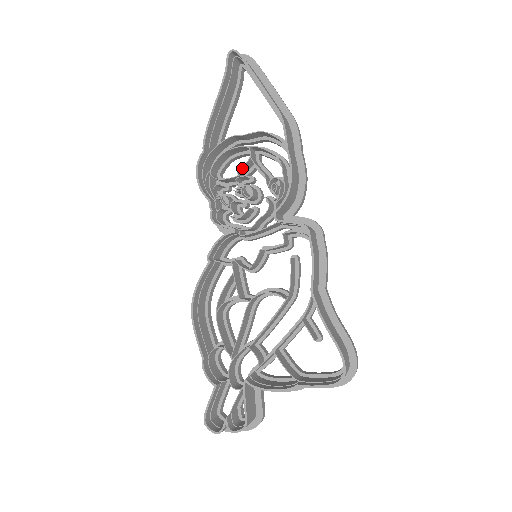
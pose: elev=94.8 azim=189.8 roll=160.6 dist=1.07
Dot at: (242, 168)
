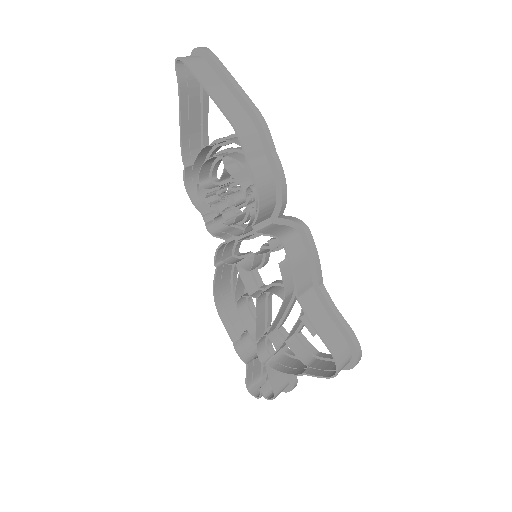
Dot at: (222, 177)
